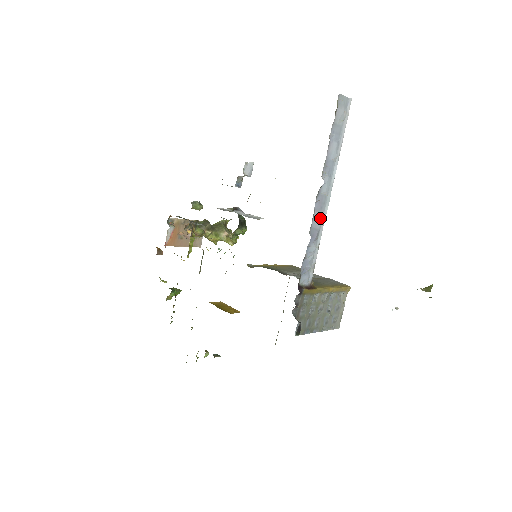
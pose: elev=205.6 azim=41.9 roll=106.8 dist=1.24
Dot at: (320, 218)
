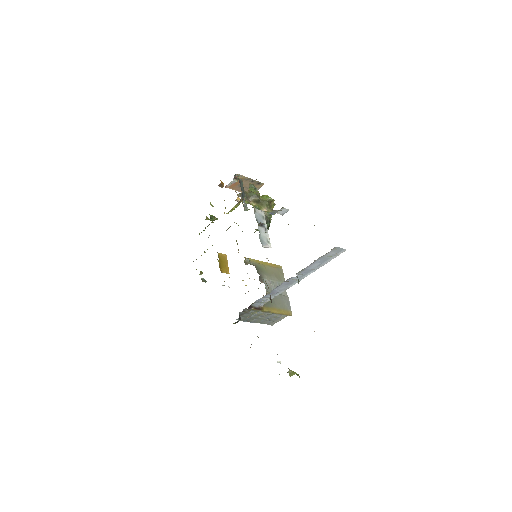
Dot at: (284, 287)
